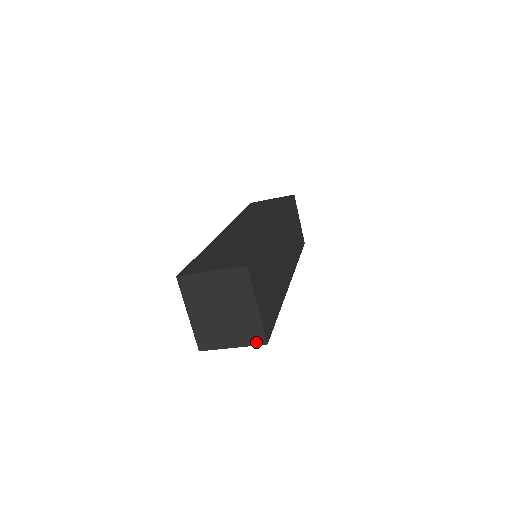
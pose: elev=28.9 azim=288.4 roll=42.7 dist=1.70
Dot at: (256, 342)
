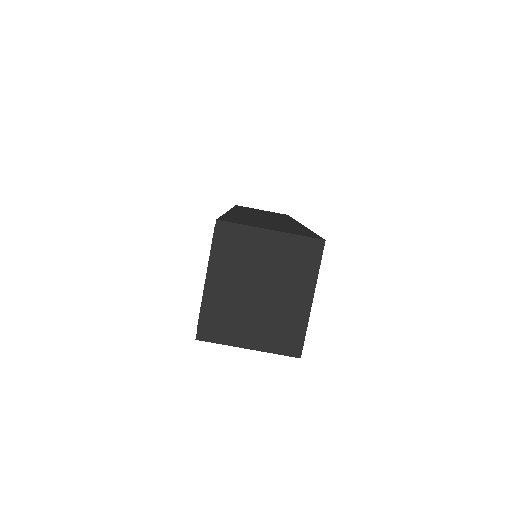
Dot at: (286, 350)
